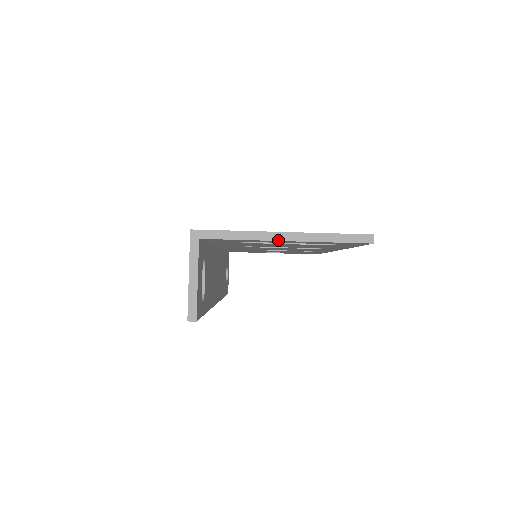
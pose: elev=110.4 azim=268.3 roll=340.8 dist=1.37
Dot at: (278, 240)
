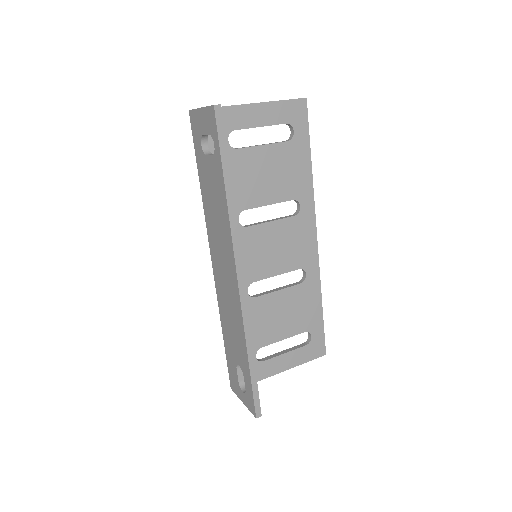
Dot at: (249, 104)
